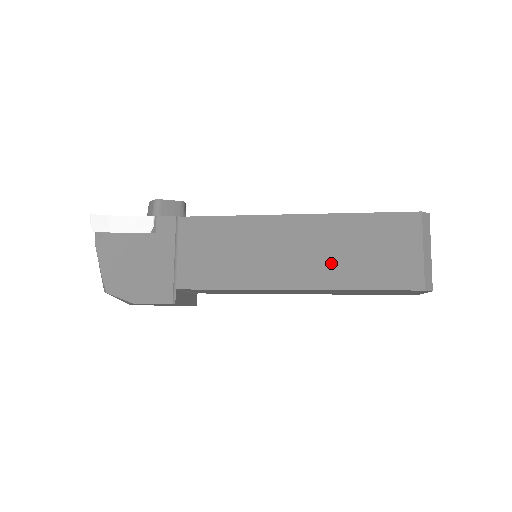
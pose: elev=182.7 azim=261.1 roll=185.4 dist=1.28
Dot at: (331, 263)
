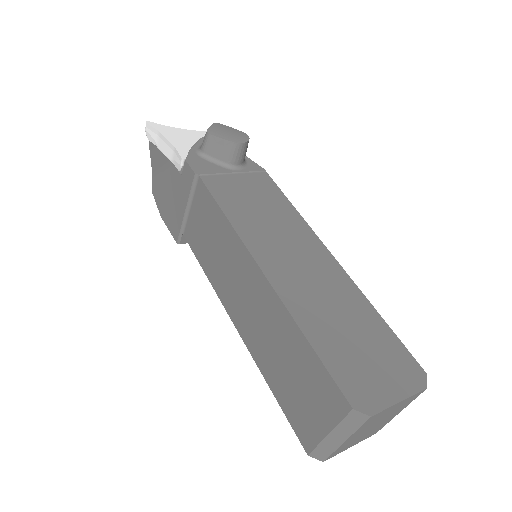
Dot at: (263, 342)
